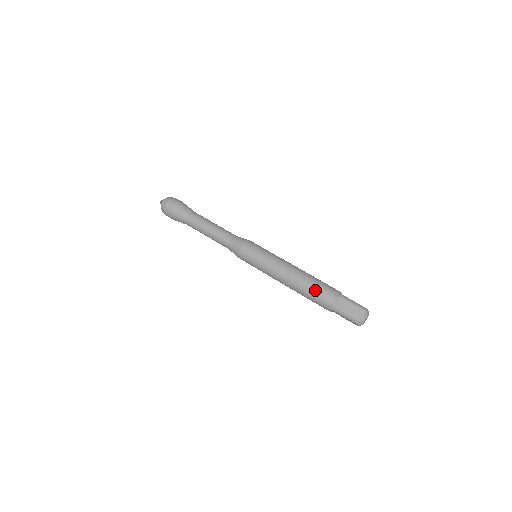
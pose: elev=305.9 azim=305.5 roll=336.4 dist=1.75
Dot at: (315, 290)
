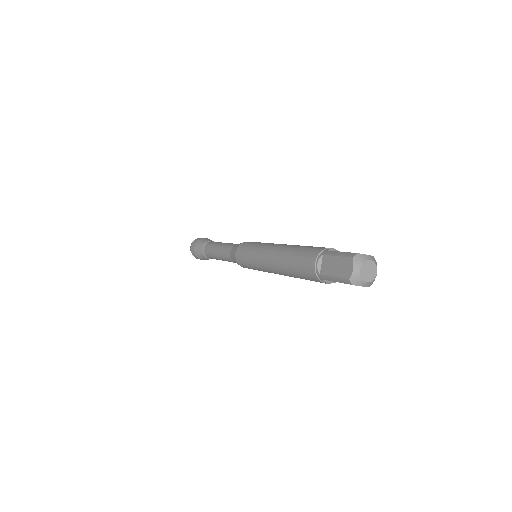
Dot at: (296, 263)
